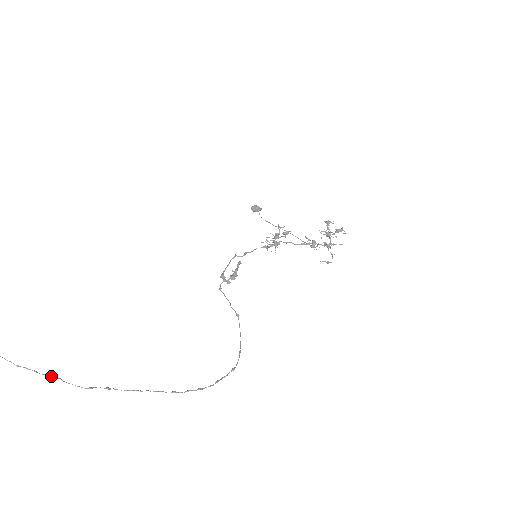
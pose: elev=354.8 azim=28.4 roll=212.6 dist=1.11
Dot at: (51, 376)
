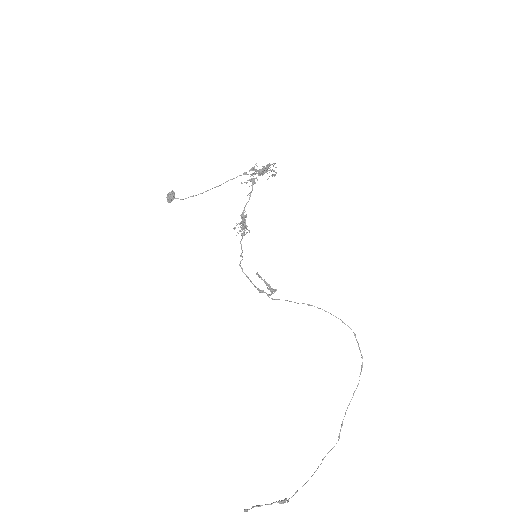
Dot at: occluded
